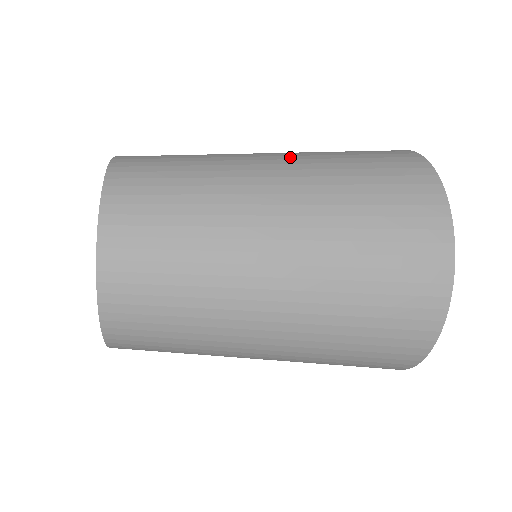
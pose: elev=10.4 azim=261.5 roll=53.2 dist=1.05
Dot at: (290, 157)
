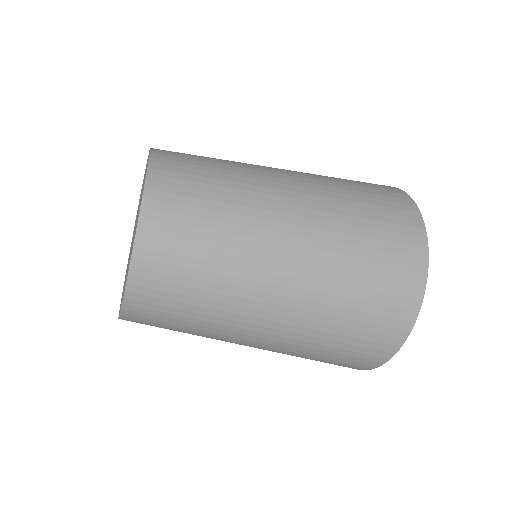
Dot at: occluded
